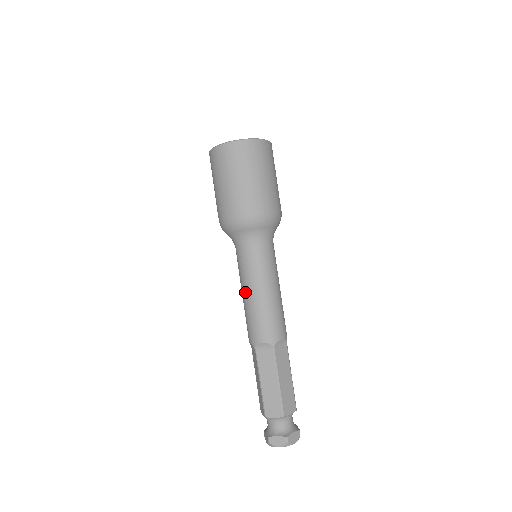
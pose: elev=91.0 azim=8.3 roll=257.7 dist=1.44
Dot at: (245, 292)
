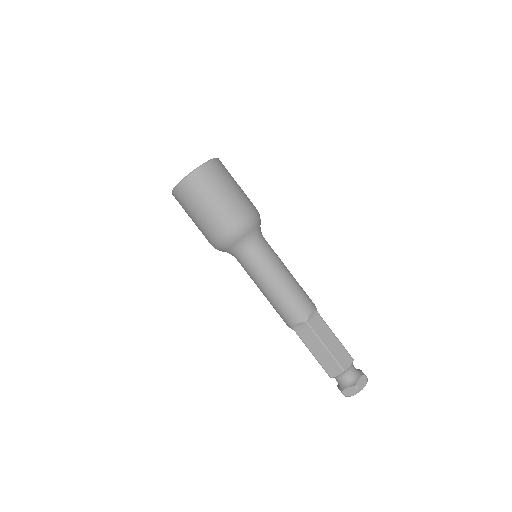
Dot at: (262, 291)
